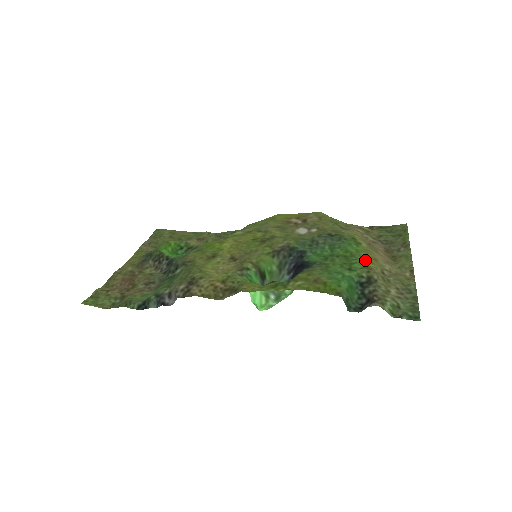
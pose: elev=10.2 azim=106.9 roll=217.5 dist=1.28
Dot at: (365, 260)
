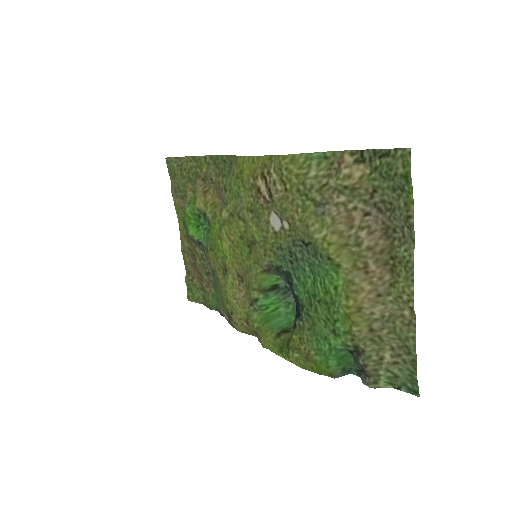
Dot at: (346, 318)
